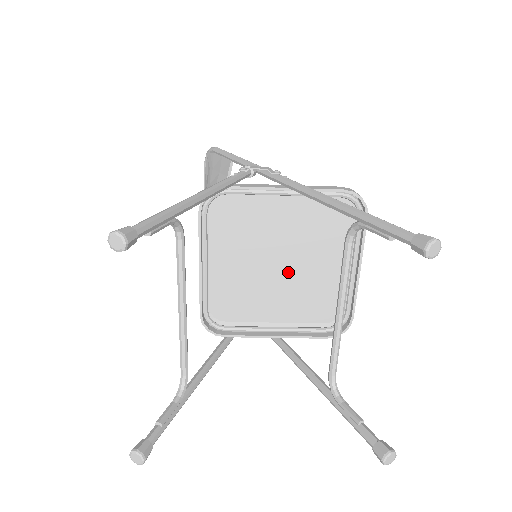
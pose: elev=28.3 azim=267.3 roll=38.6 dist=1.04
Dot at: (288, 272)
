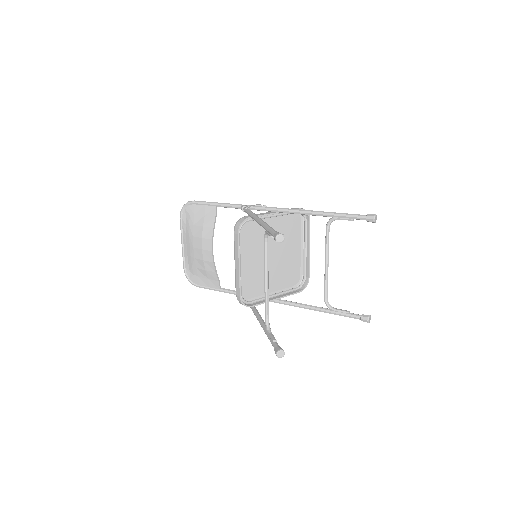
Dot at: (275, 260)
